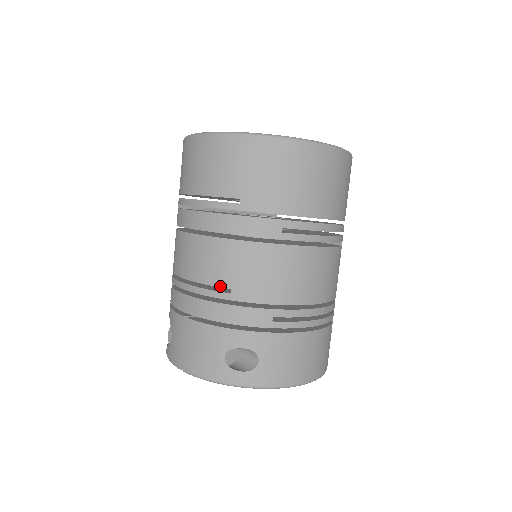
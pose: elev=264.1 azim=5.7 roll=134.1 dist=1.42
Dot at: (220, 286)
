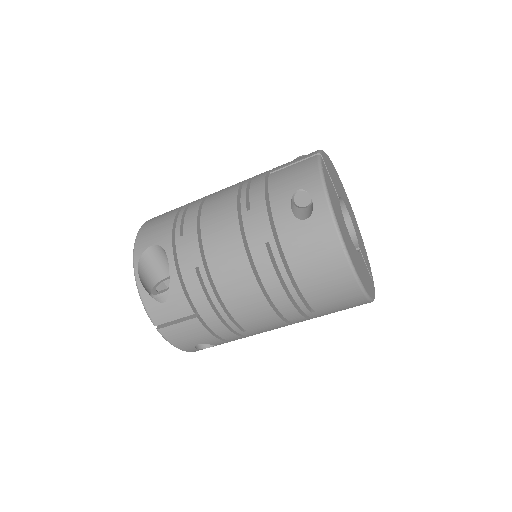
Dot at: (243, 328)
